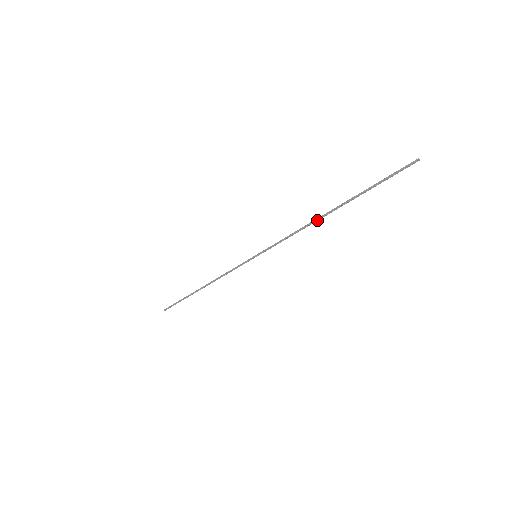
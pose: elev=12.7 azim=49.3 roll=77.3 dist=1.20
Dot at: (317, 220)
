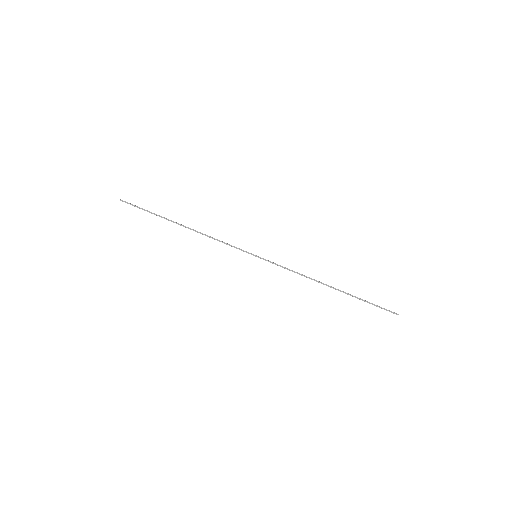
Dot at: occluded
